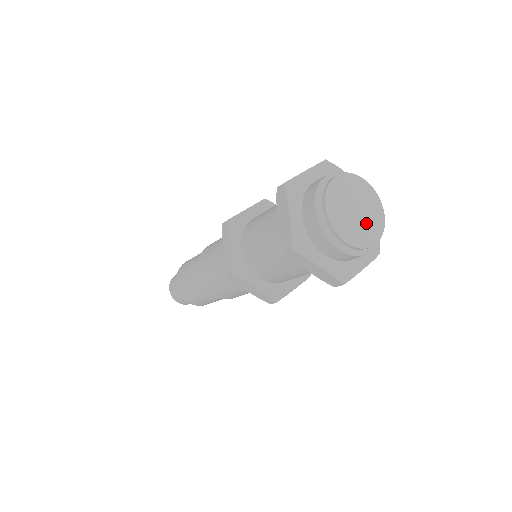
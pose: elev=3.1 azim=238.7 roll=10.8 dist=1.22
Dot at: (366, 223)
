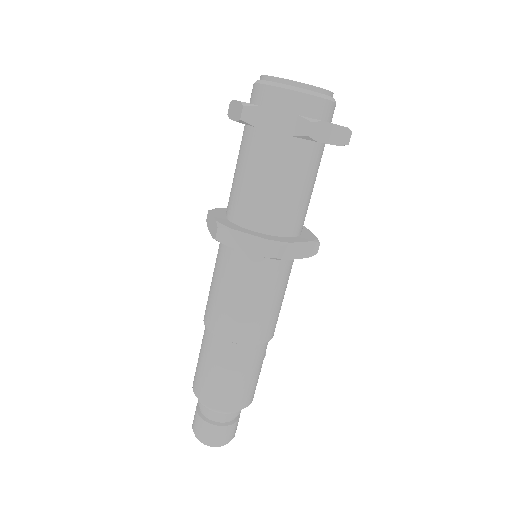
Dot at: occluded
